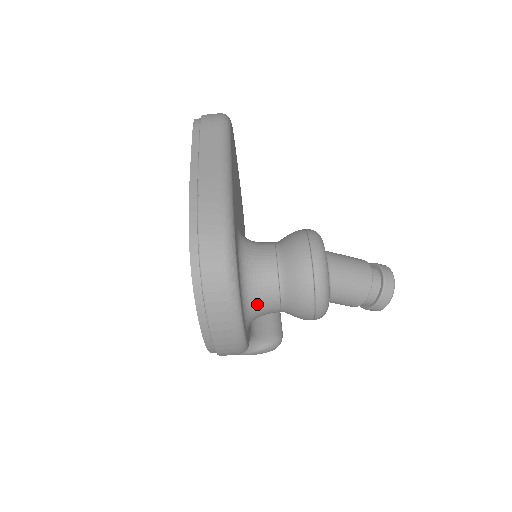
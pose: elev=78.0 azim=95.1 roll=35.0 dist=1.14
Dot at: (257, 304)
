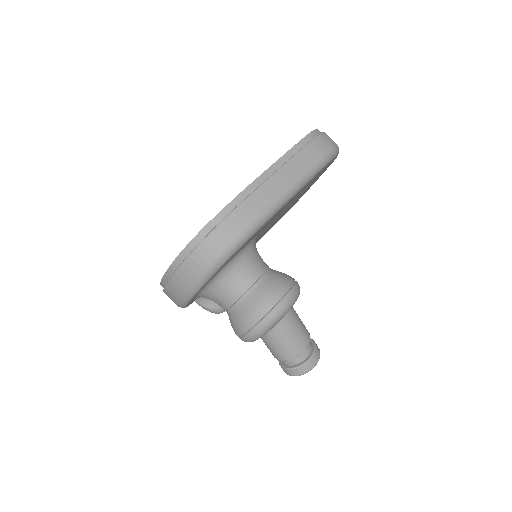
Dot at: (214, 295)
